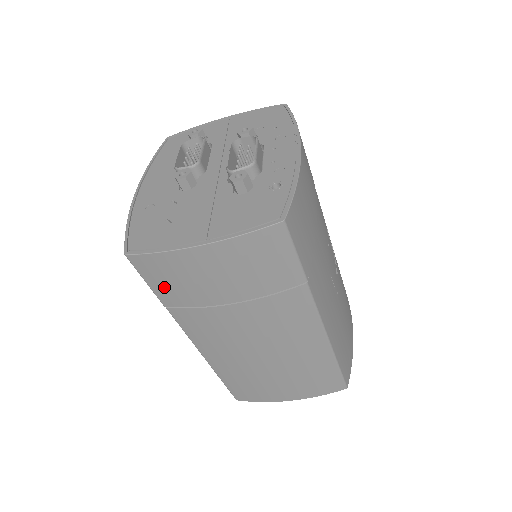
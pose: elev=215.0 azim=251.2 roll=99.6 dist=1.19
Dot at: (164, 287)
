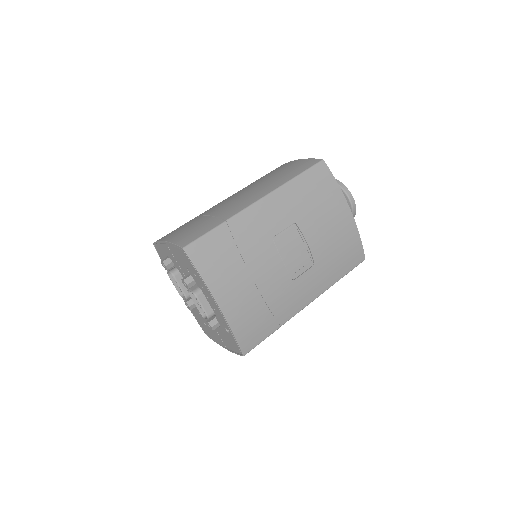
Dot at: occluded
